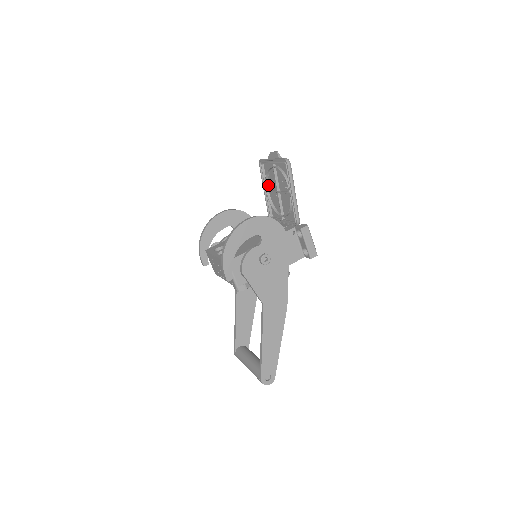
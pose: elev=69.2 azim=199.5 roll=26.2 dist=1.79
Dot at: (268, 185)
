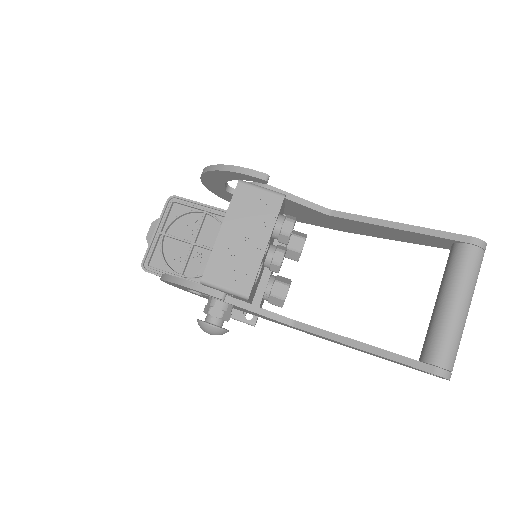
Dot at: (176, 271)
